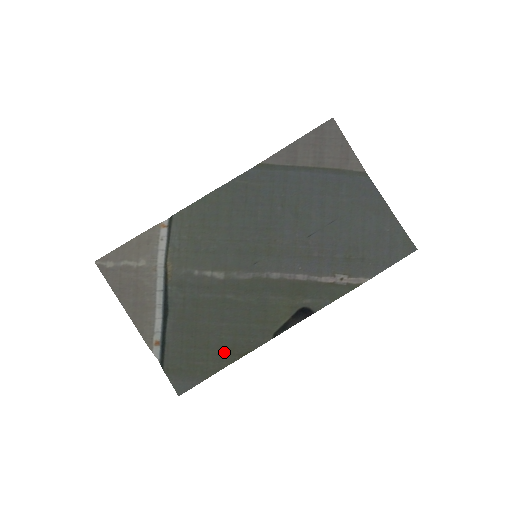
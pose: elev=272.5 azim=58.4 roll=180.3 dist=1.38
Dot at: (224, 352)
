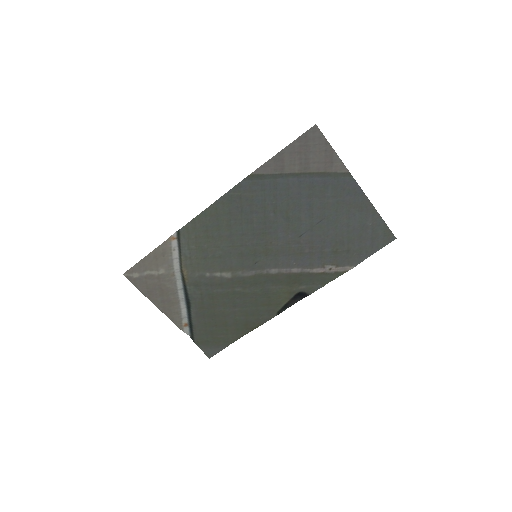
Dot at: (239, 327)
